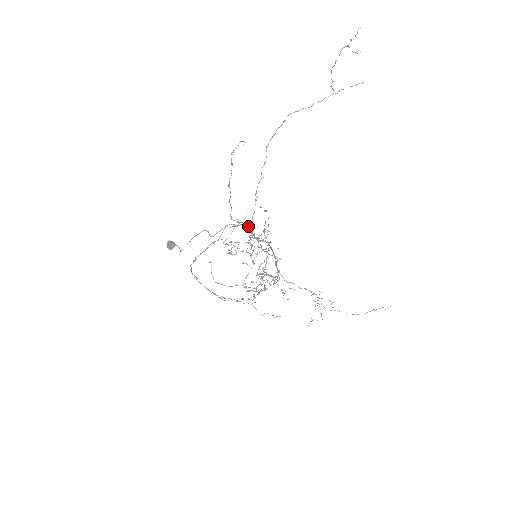
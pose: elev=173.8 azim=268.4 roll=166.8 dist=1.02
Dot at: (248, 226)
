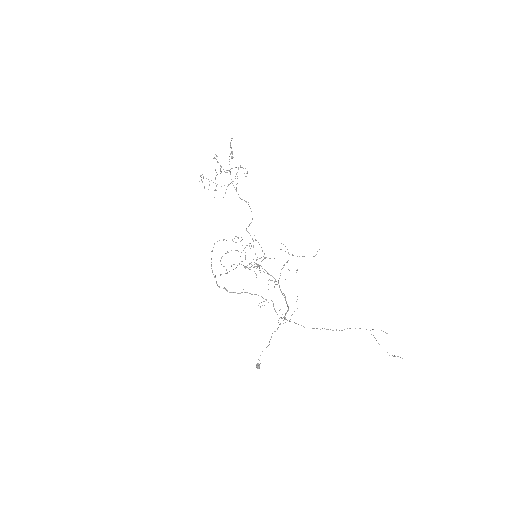
Dot at: occluded
